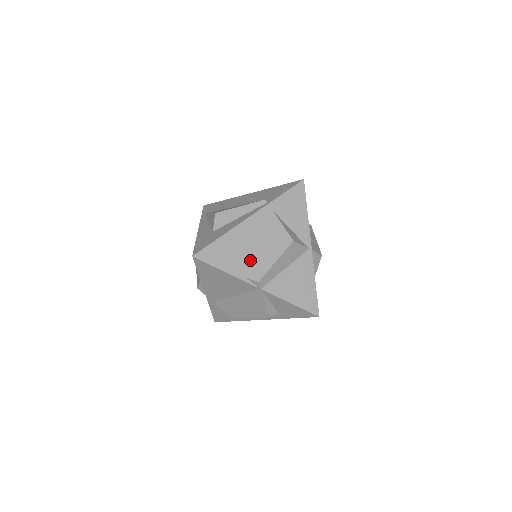
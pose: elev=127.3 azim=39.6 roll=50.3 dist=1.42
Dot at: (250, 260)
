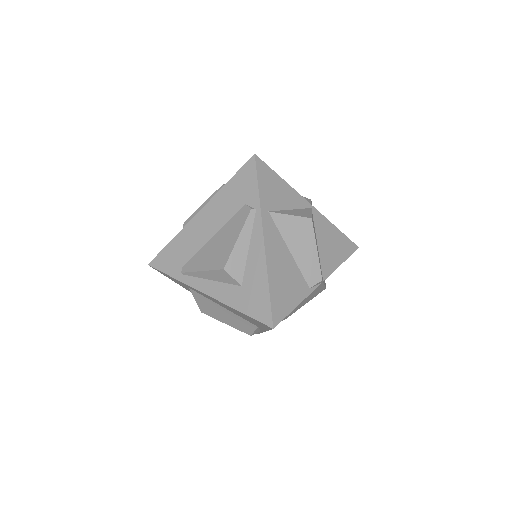
Dot at: (298, 272)
